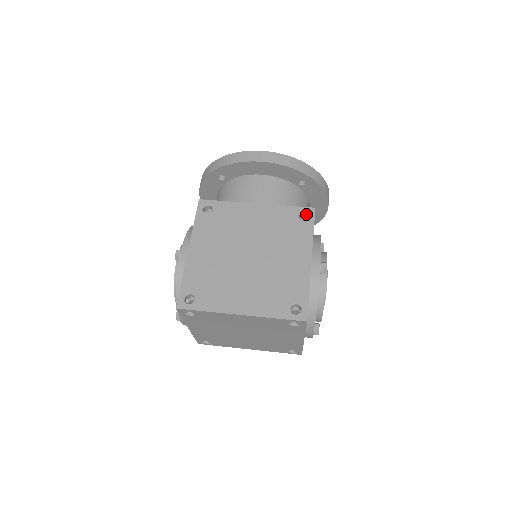
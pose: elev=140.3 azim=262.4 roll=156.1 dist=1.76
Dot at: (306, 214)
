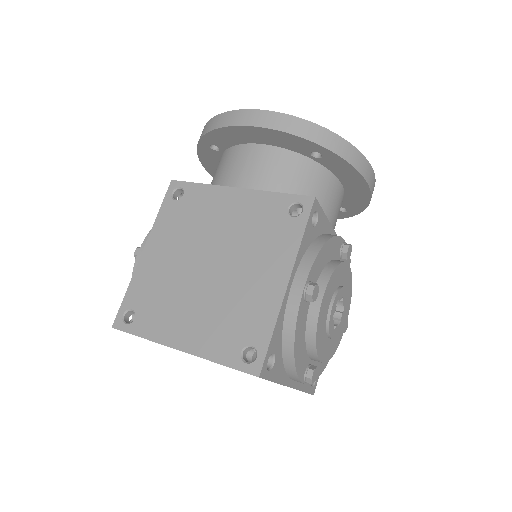
Dot at: (301, 206)
